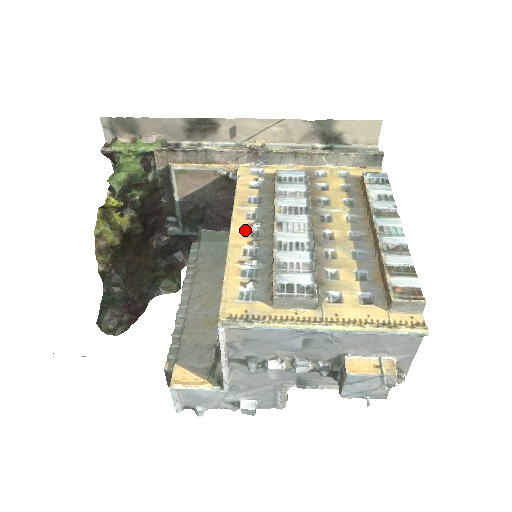
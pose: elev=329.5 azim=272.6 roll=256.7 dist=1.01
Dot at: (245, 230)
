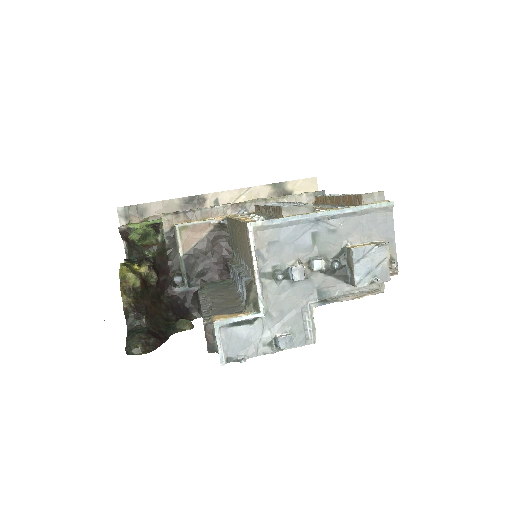
Dot at: occluded
